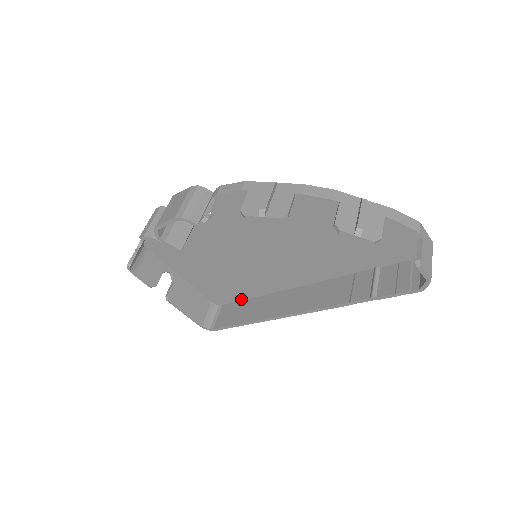
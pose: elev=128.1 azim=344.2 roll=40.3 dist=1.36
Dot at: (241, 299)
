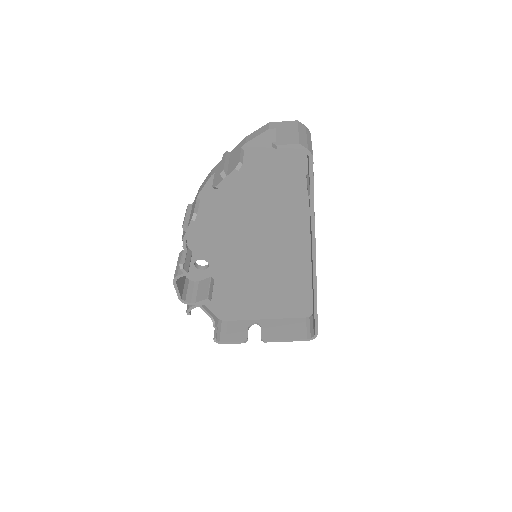
Dot at: (311, 295)
